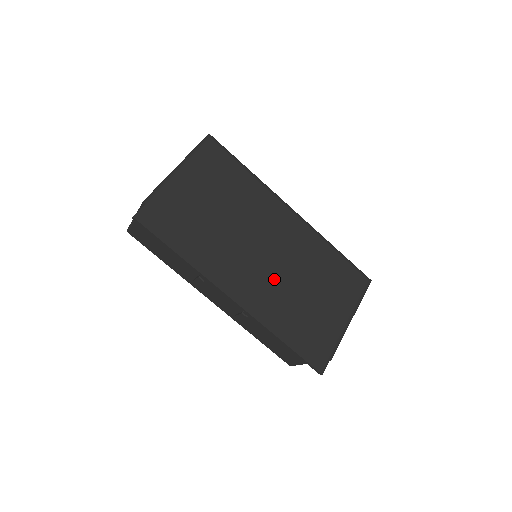
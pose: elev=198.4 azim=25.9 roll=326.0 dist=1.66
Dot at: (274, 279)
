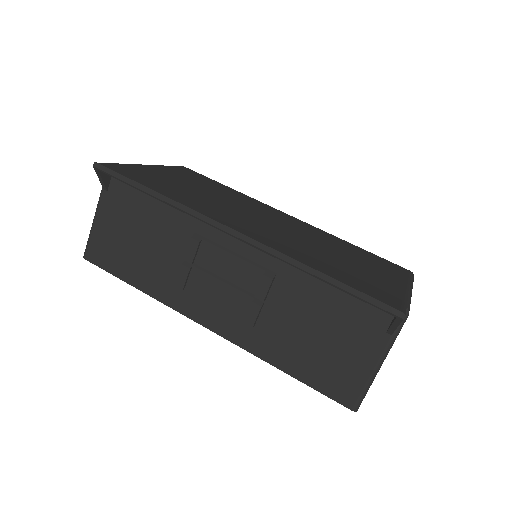
Dot at: (286, 236)
